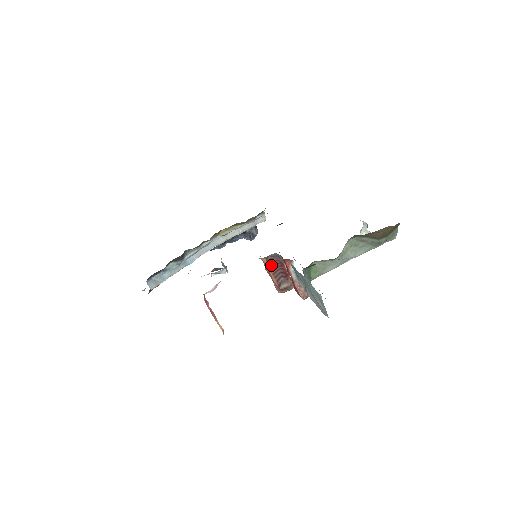
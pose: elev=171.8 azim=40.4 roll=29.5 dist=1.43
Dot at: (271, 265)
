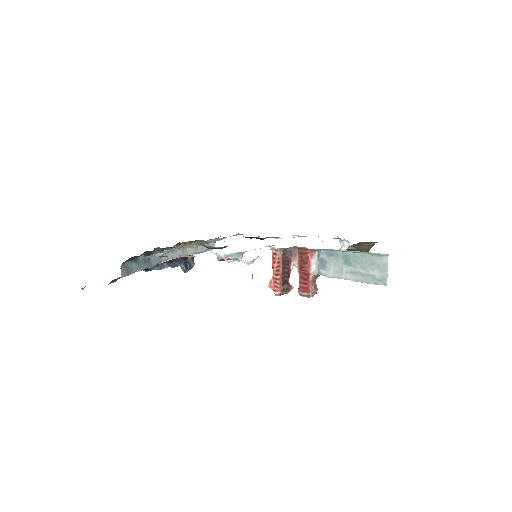
Dot at: (283, 260)
